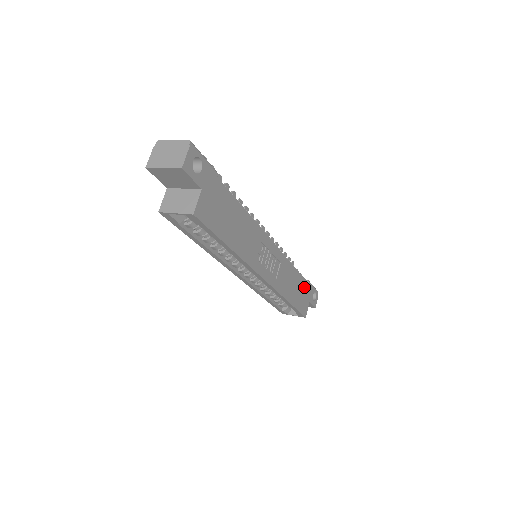
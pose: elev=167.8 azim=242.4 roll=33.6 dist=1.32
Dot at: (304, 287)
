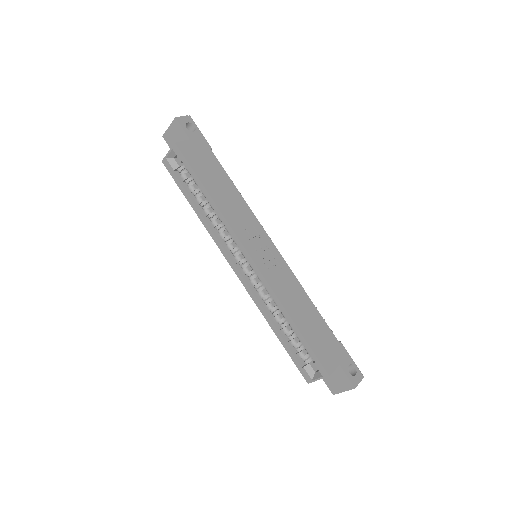
Dot at: (328, 336)
